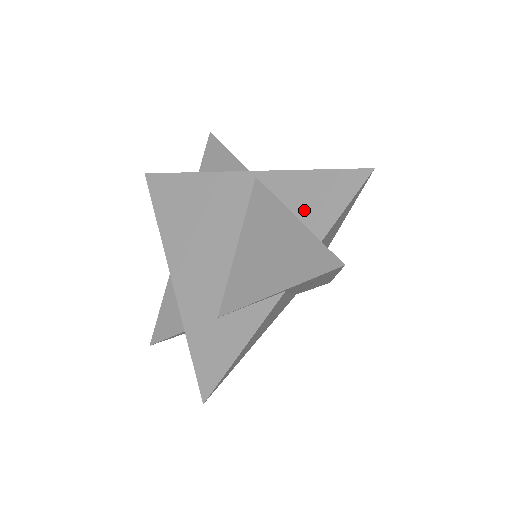
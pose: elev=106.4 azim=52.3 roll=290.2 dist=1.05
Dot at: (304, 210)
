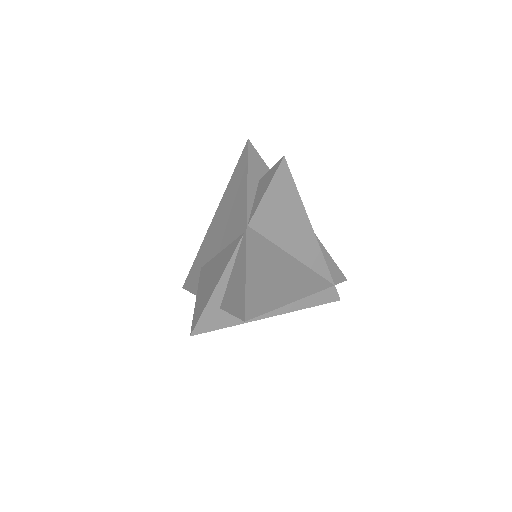
Dot at: (231, 285)
